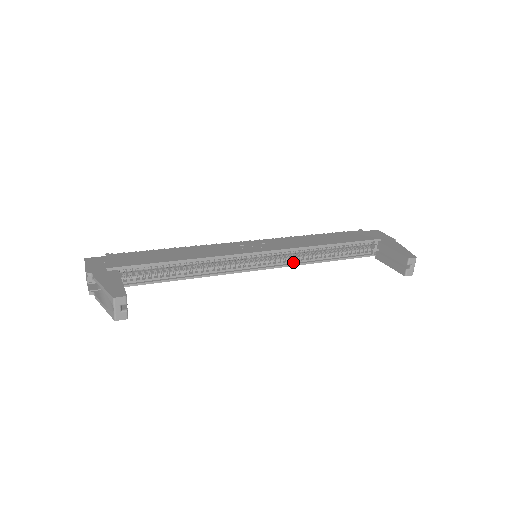
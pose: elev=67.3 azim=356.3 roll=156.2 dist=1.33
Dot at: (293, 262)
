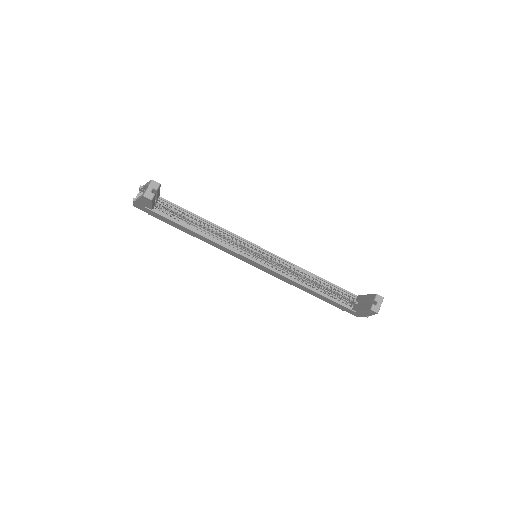
Dot at: (283, 273)
